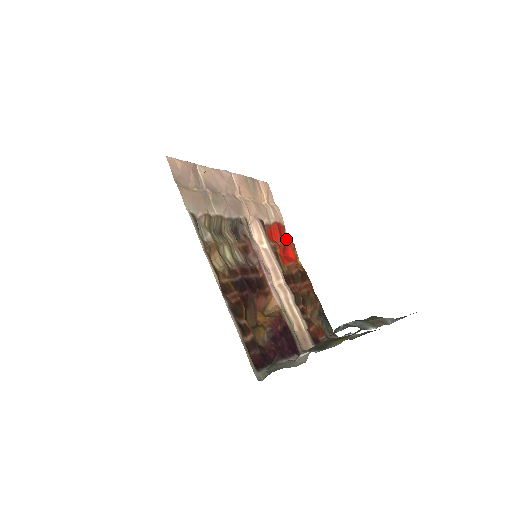
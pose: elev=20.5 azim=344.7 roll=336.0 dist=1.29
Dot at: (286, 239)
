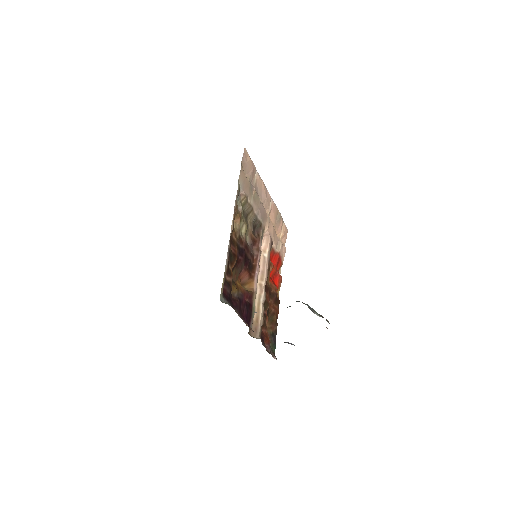
Dot at: occluded
